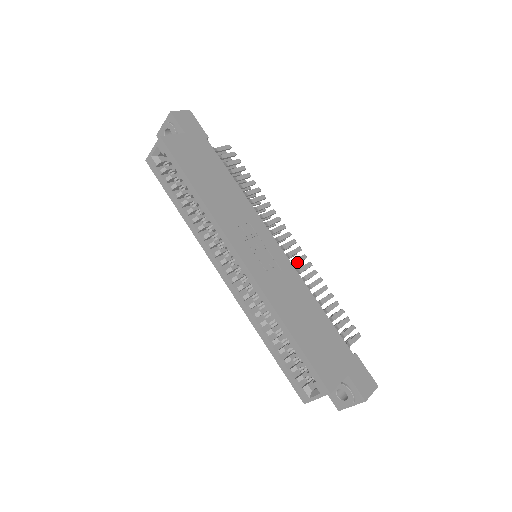
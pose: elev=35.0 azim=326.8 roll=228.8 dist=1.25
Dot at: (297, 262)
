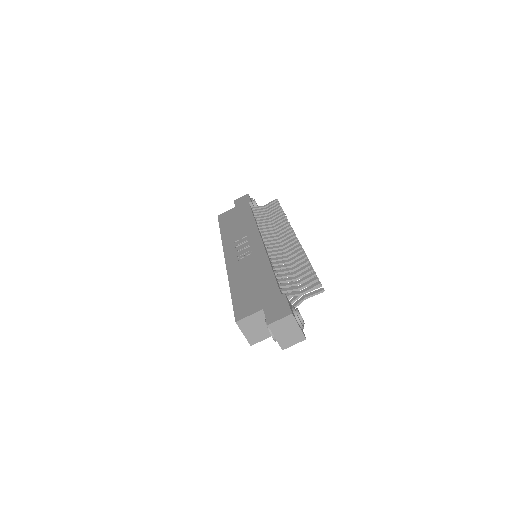
Dot at: (287, 248)
